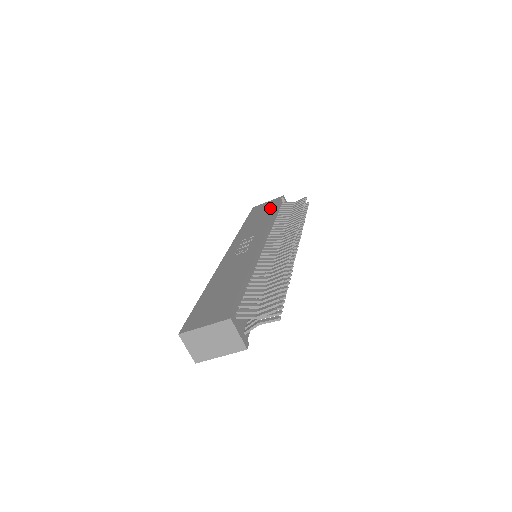
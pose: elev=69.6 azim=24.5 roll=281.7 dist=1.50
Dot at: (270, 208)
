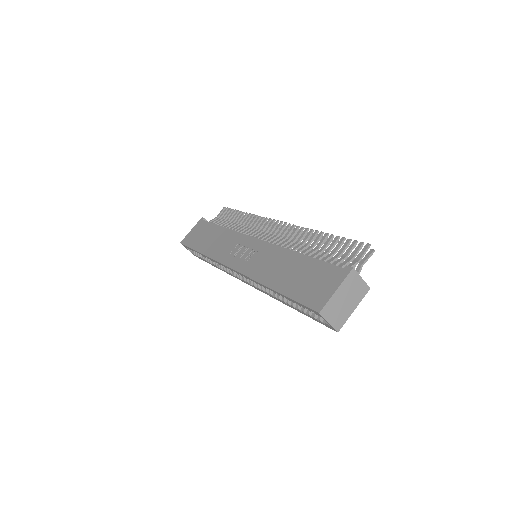
Dot at: (208, 229)
